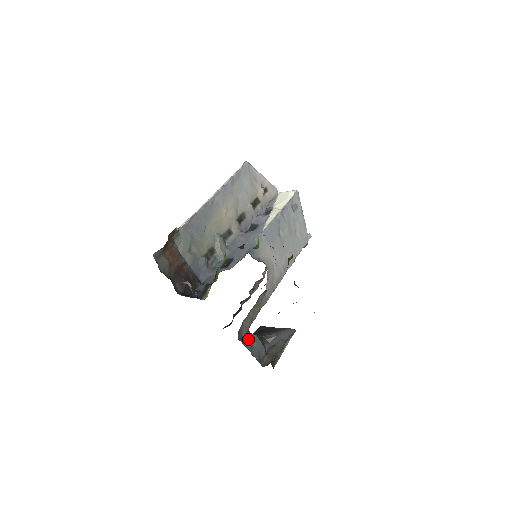
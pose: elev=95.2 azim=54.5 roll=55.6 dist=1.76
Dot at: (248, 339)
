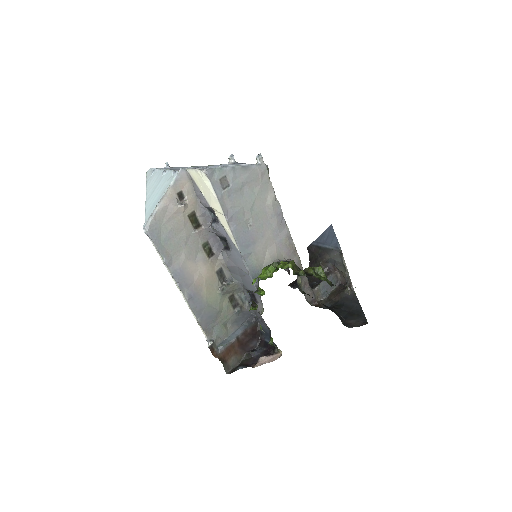
Dot at: (318, 293)
